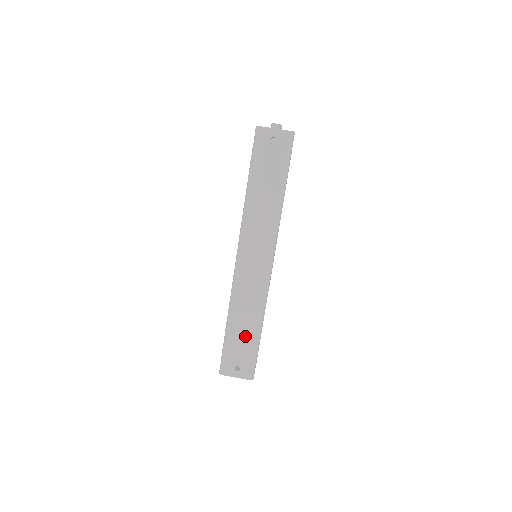
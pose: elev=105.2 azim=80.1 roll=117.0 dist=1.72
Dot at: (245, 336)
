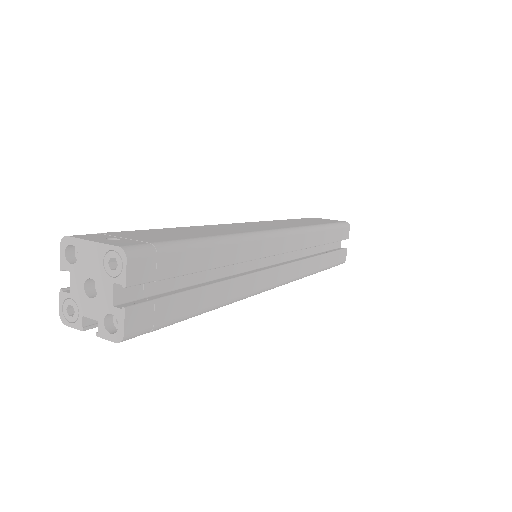
Dot at: (179, 234)
